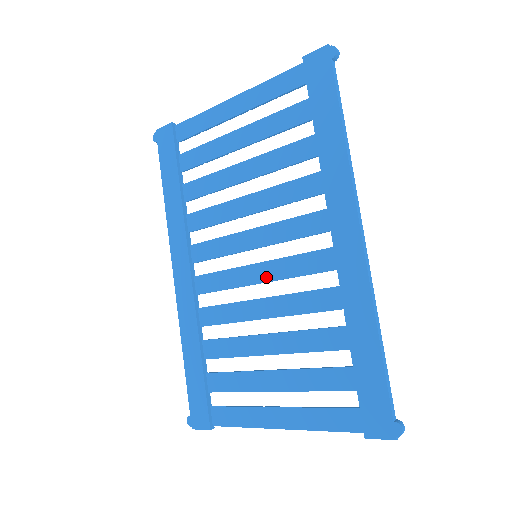
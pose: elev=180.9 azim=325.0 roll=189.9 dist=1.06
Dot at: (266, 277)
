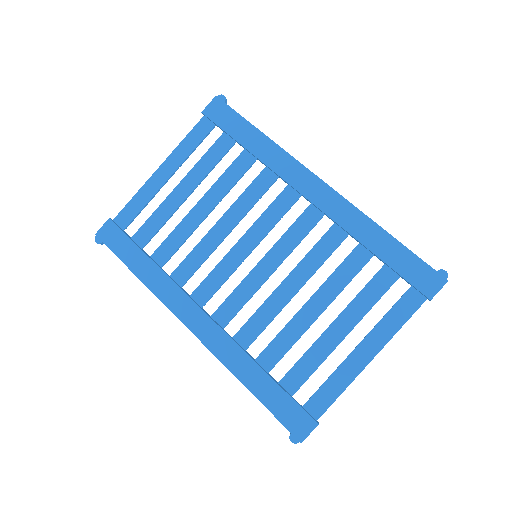
Dot at: (275, 263)
